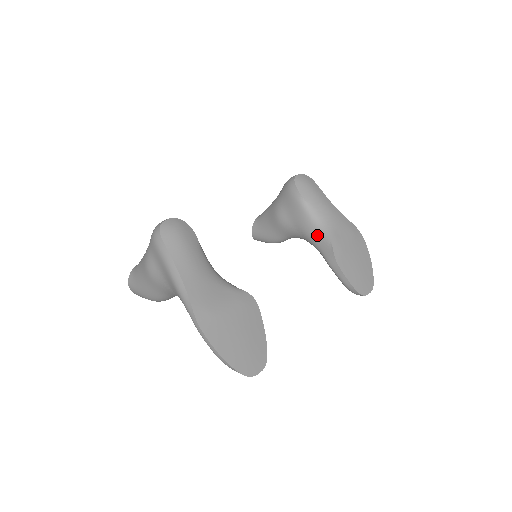
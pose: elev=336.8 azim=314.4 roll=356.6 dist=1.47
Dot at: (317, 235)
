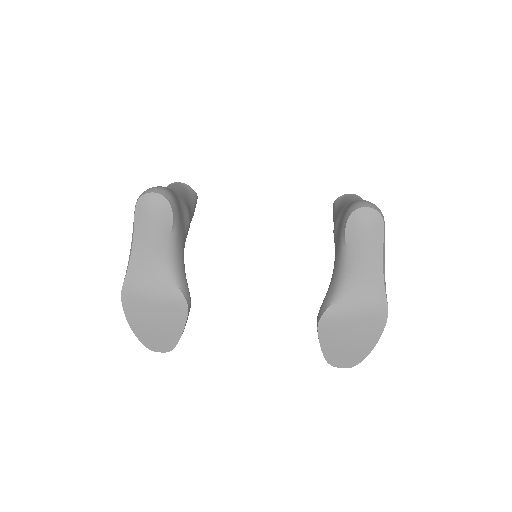
Dot at: (333, 282)
